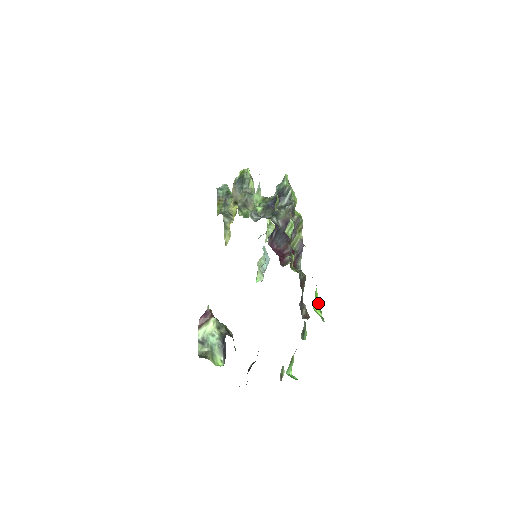
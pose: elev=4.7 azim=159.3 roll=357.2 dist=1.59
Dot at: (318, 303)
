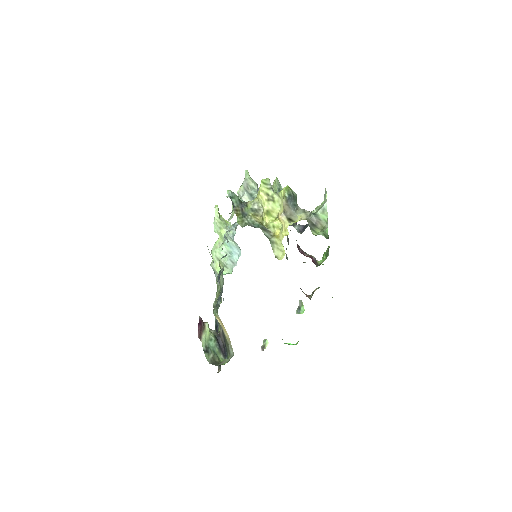
Dot at: occluded
